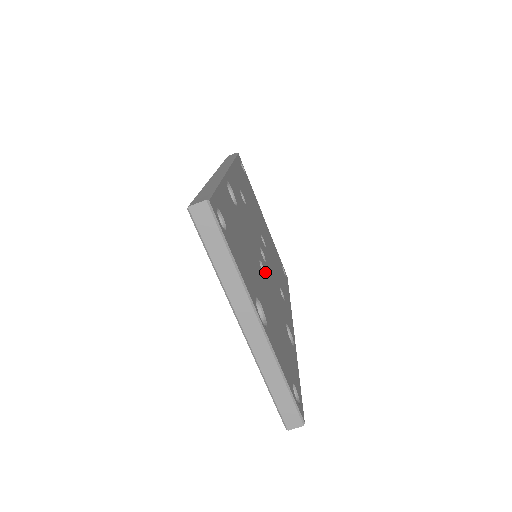
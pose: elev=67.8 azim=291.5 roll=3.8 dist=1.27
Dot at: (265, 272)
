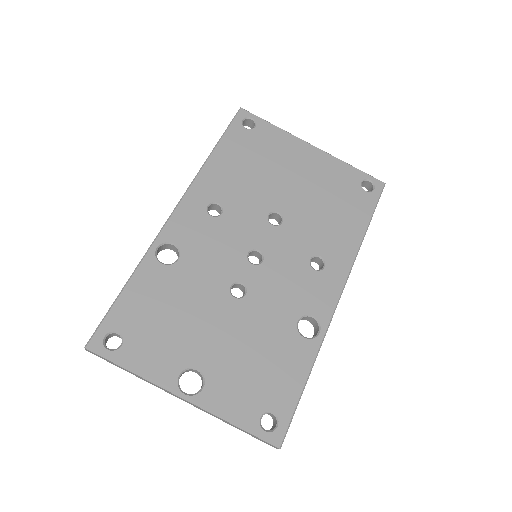
Dot at: (248, 287)
